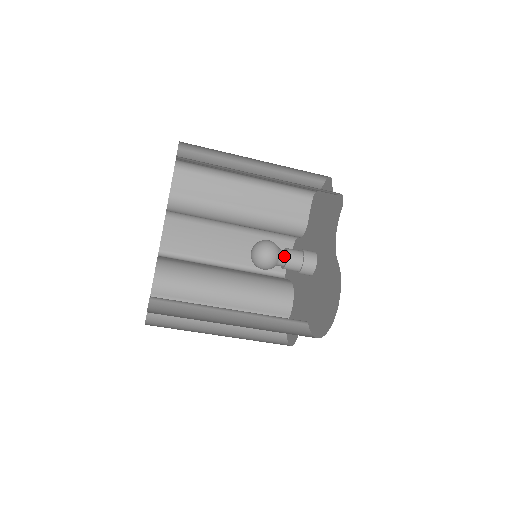
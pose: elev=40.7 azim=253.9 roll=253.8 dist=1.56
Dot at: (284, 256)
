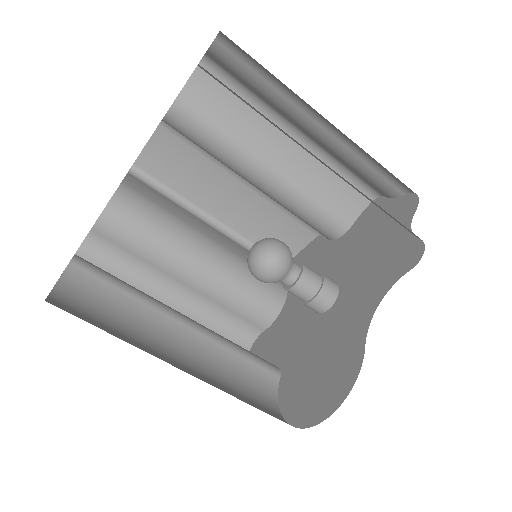
Dot at: (294, 276)
